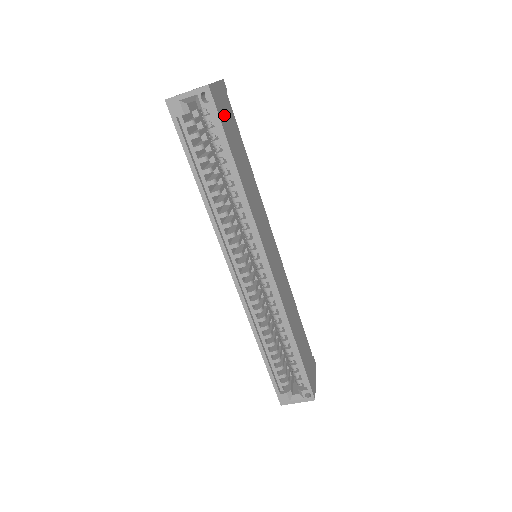
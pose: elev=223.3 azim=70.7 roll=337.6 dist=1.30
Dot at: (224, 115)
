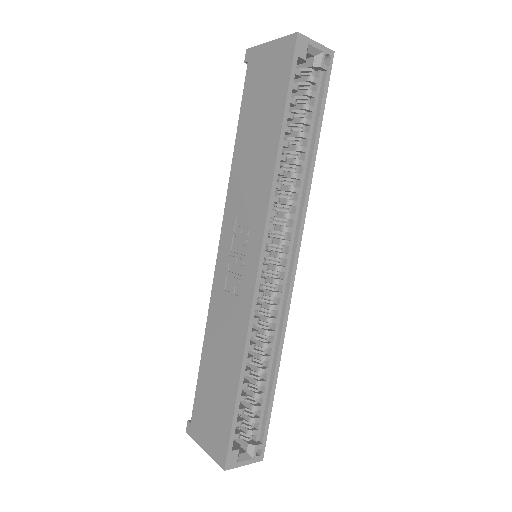
Dot at: occluded
